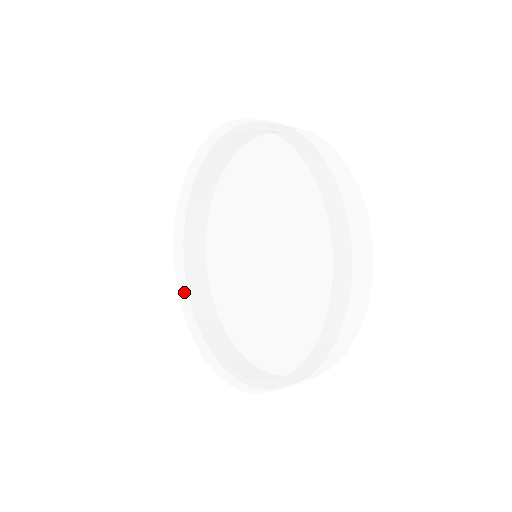
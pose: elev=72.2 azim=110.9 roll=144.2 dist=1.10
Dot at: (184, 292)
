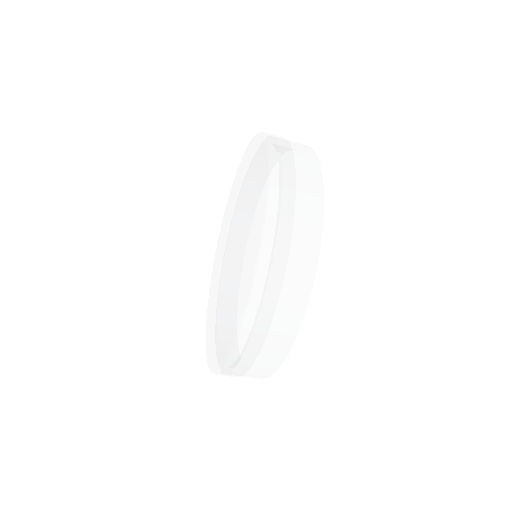
Dot at: (211, 355)
